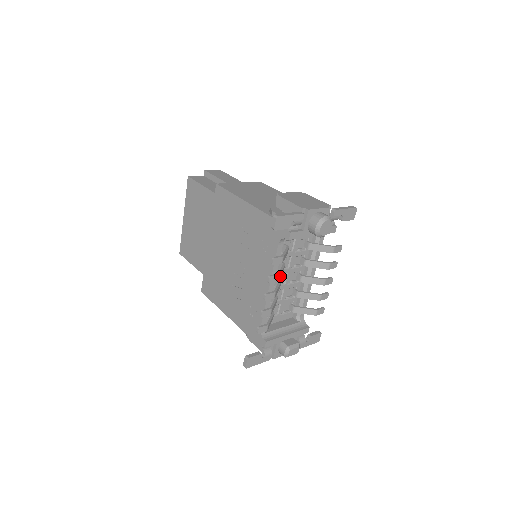
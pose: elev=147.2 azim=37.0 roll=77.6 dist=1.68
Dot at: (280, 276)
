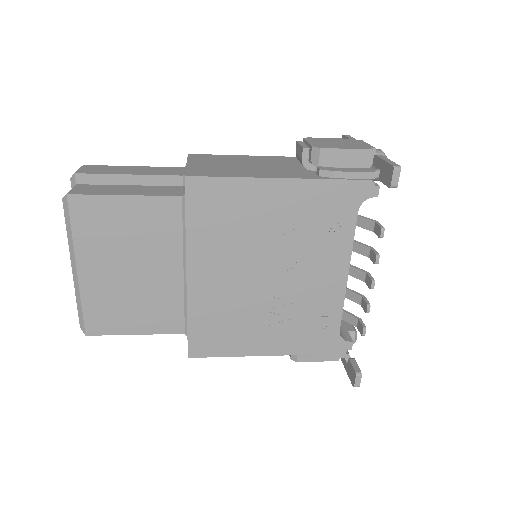
Dot at: (362, 251)
